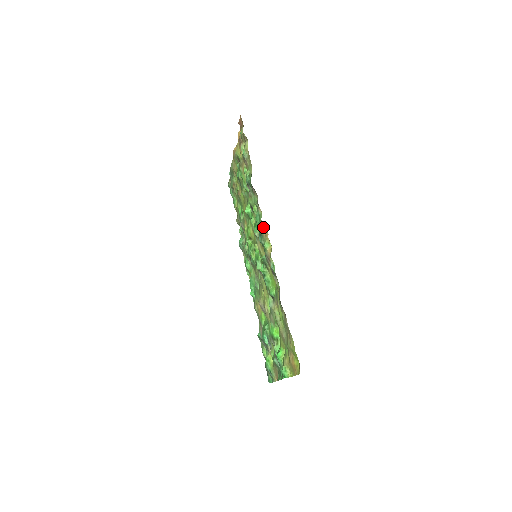
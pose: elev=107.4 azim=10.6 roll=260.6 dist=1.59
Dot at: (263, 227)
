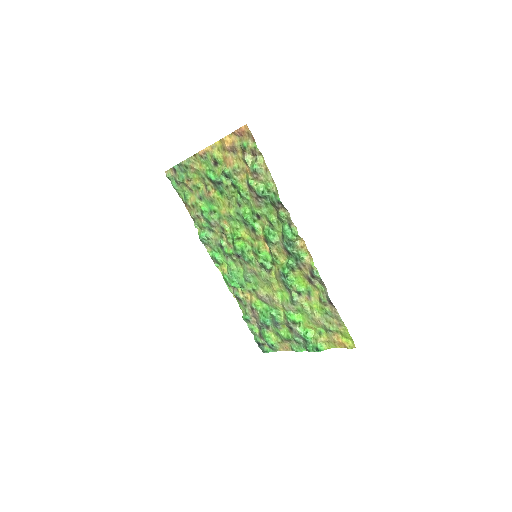
Dot at: (297, 240)
